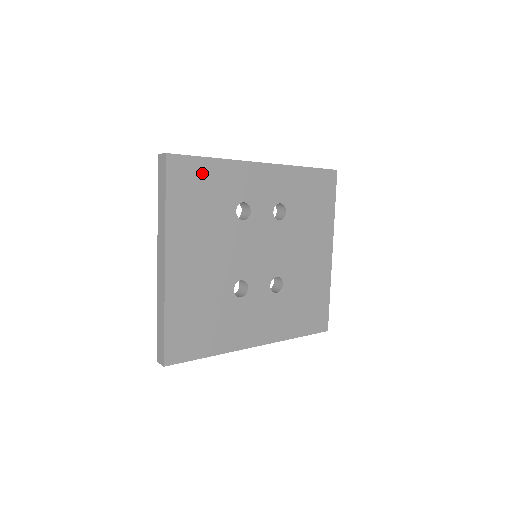
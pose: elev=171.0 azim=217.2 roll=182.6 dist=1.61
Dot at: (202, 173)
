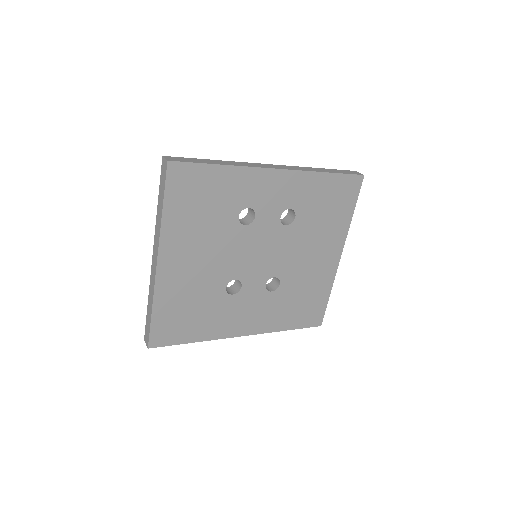
Dot at: (206, 180)
